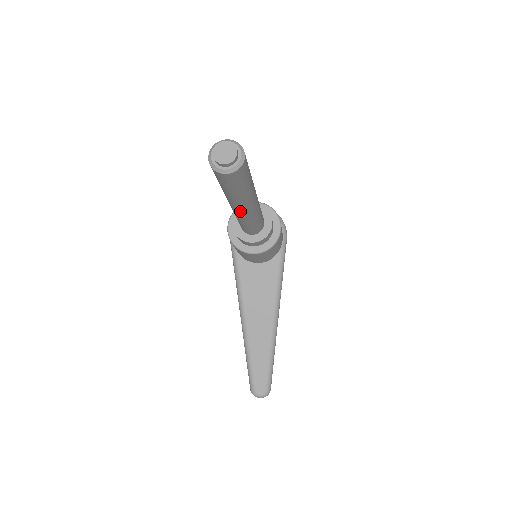
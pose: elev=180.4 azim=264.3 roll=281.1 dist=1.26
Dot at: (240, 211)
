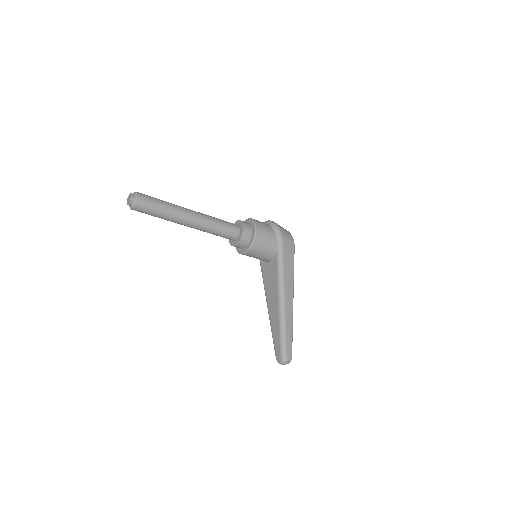
Dot at: (187, 226)
